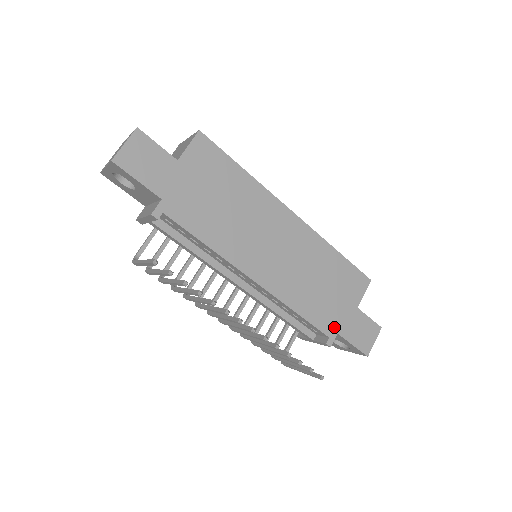
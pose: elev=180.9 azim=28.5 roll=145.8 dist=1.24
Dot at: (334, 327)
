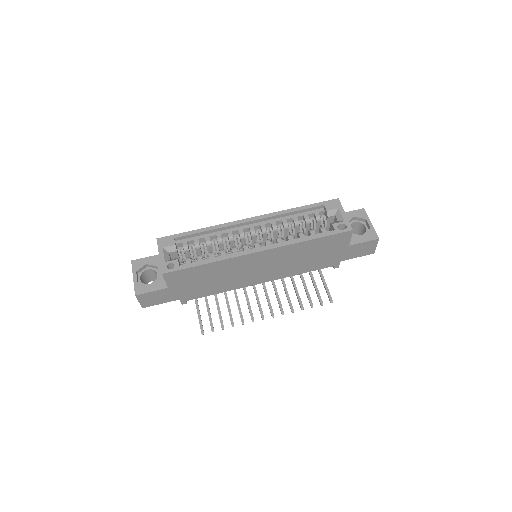
Dot at: (335, 261)
